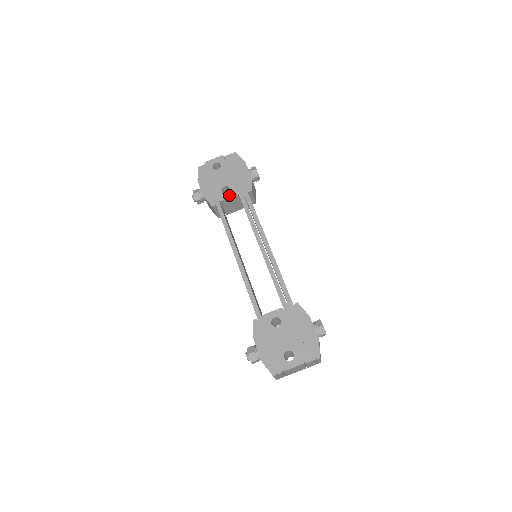
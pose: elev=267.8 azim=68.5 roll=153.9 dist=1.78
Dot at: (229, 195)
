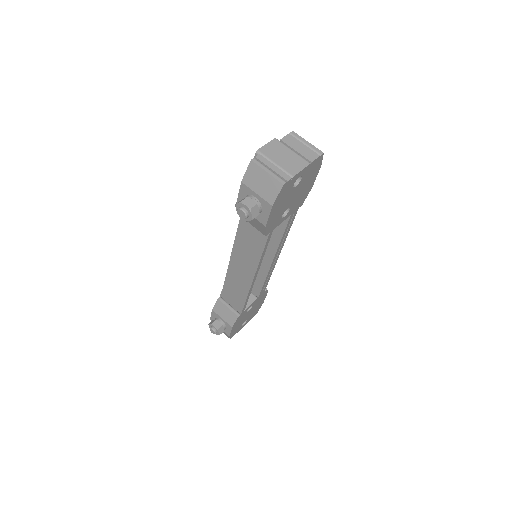
Dot at: occluded
